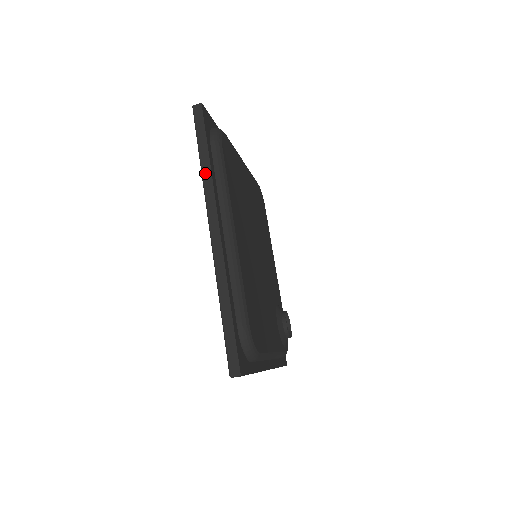
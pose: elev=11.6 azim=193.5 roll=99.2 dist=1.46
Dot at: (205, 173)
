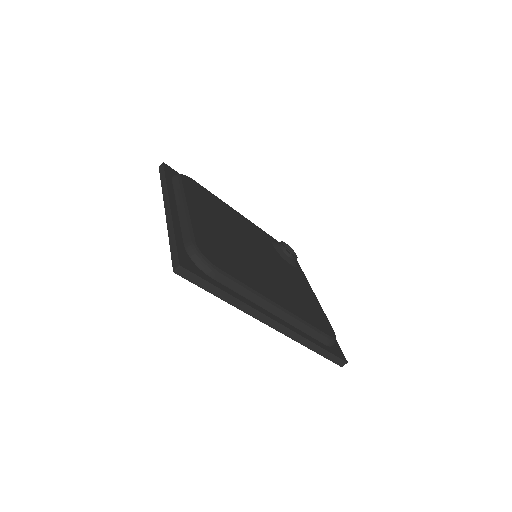
Dot at: (234, 304)
